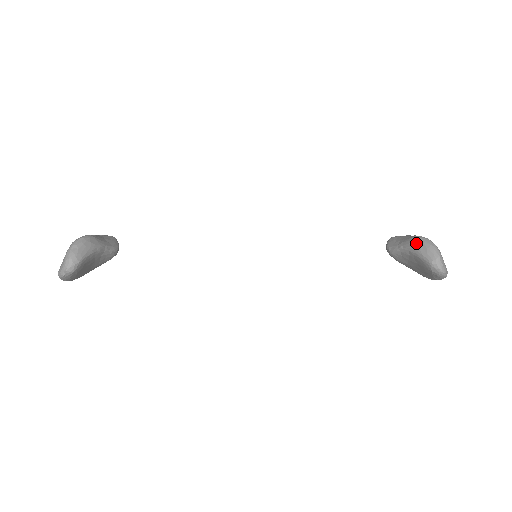
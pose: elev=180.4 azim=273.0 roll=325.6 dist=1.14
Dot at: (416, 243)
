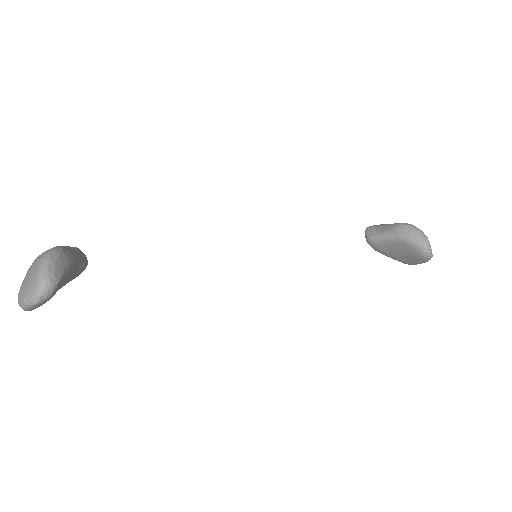
Dot at: (403, 230)
